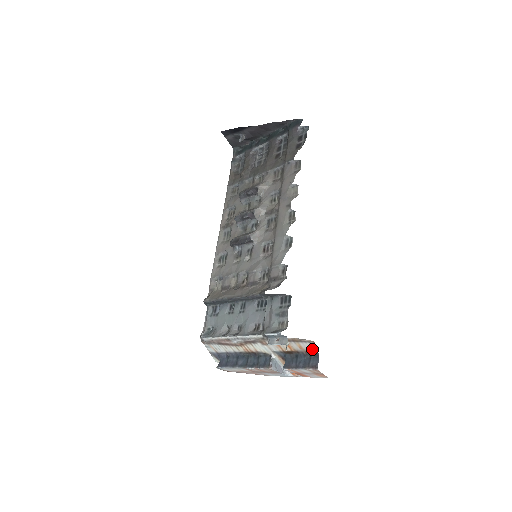
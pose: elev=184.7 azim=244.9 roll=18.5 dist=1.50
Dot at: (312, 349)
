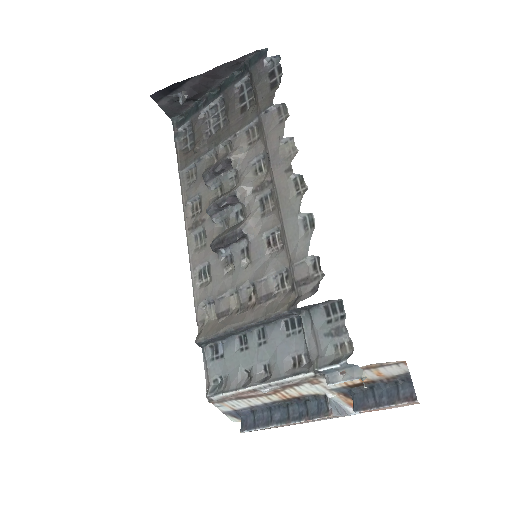
Dot at: (399, 372)
